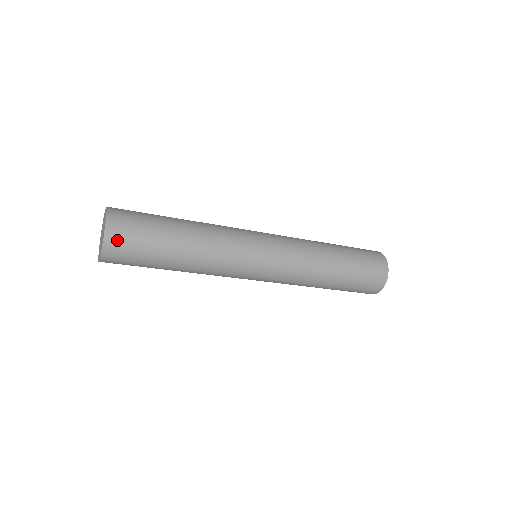
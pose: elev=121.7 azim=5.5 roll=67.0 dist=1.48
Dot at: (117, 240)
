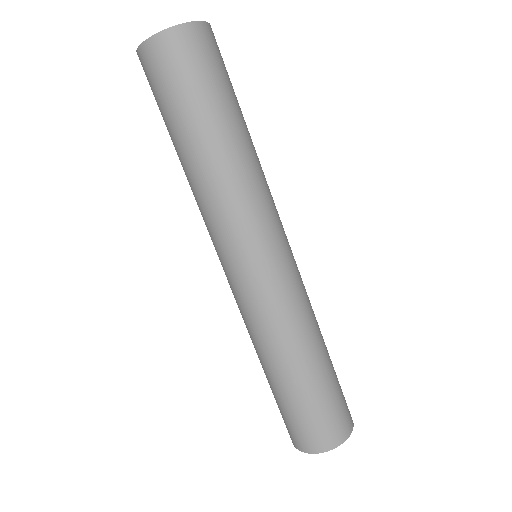
Dot at: (207, 40)
